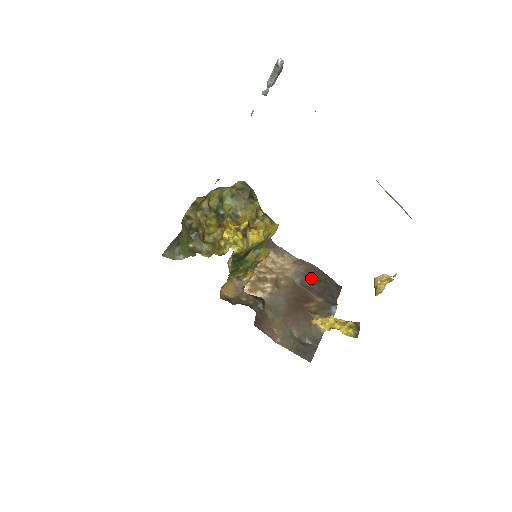
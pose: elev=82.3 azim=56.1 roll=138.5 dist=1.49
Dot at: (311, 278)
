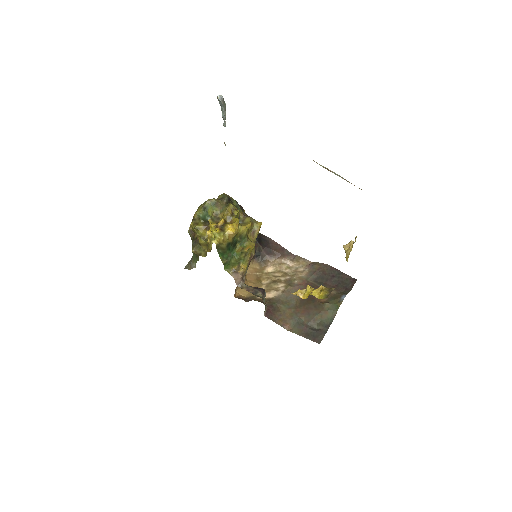
Dot at: (323, 275)
